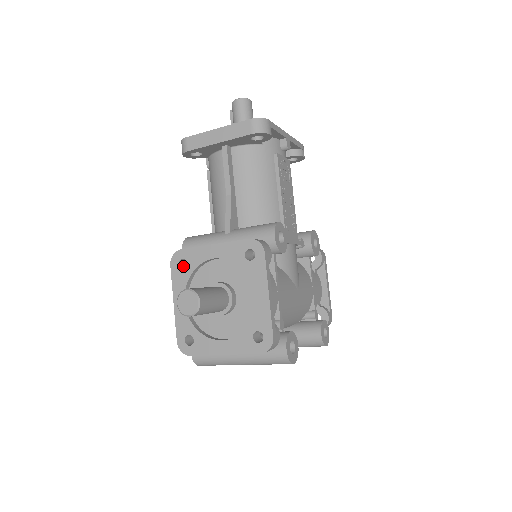
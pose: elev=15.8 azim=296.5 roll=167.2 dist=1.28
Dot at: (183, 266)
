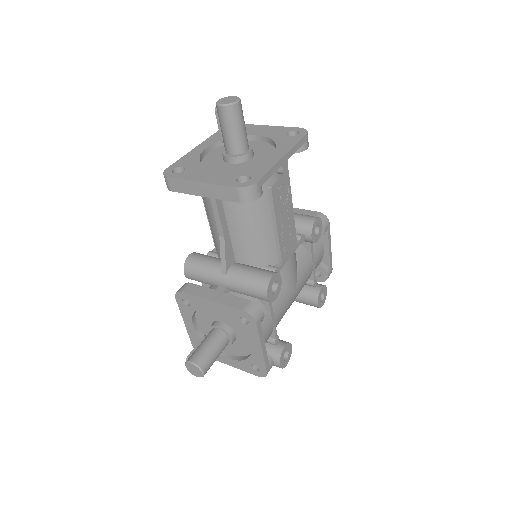
Dot at: occluded
